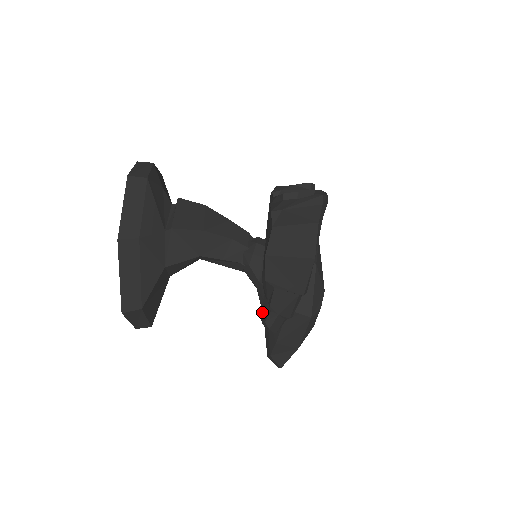
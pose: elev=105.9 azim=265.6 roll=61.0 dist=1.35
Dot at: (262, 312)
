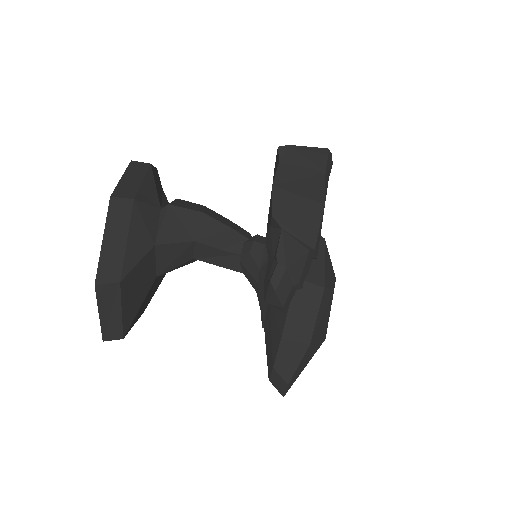
Dot at: (266, 280)
